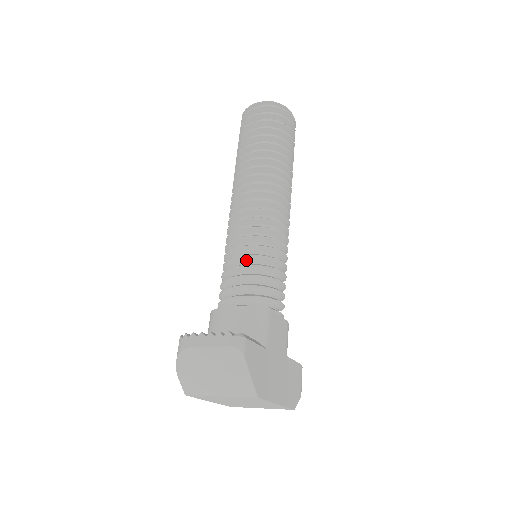
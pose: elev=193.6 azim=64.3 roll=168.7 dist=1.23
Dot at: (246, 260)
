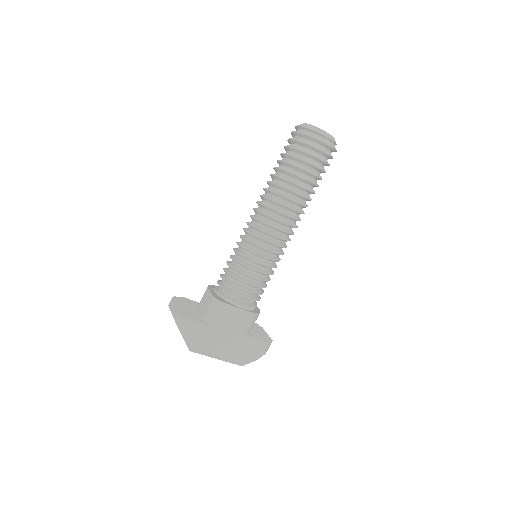
Dot at: (234, 261)
